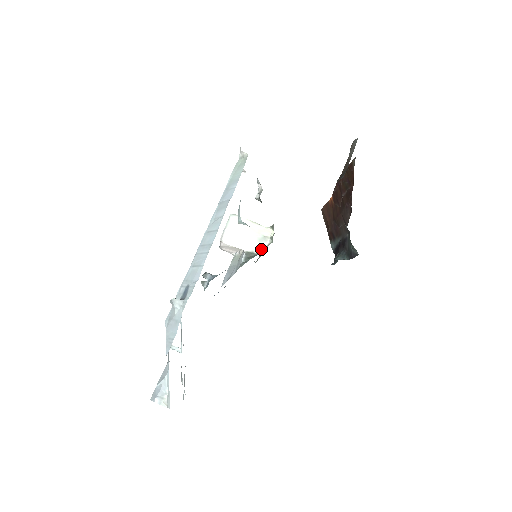
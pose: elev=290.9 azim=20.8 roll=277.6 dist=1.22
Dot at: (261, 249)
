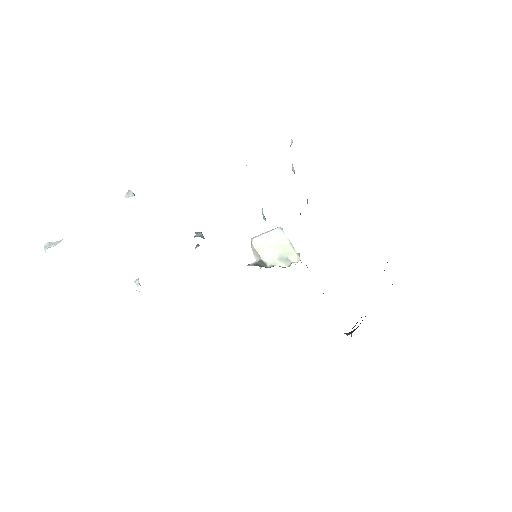
Dot at: (275, 265)
